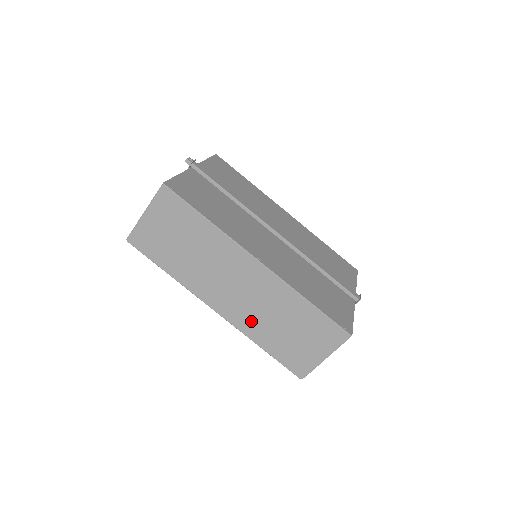
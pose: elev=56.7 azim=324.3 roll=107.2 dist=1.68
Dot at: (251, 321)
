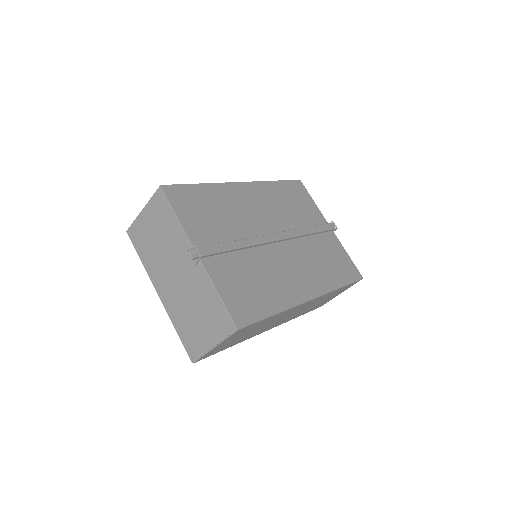
Dot at: occluded
